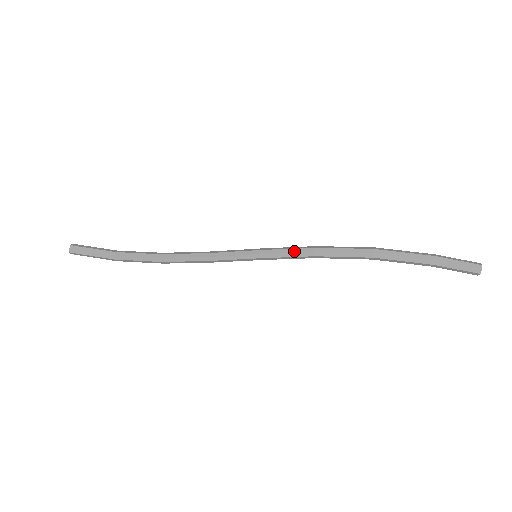
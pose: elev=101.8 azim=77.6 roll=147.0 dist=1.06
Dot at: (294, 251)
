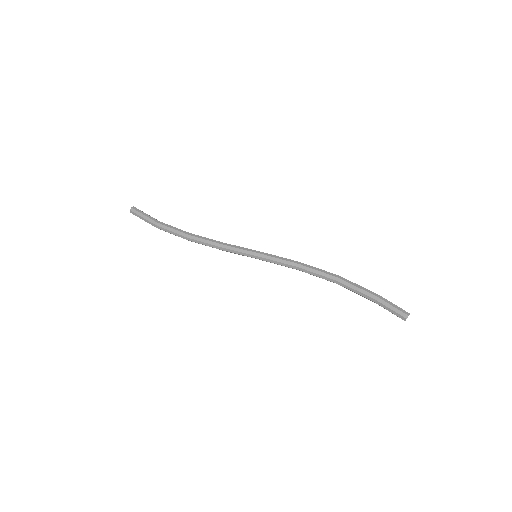
Dot at: (286, 258)
